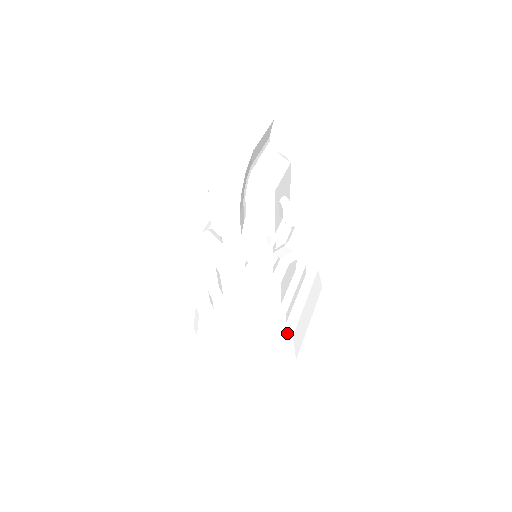
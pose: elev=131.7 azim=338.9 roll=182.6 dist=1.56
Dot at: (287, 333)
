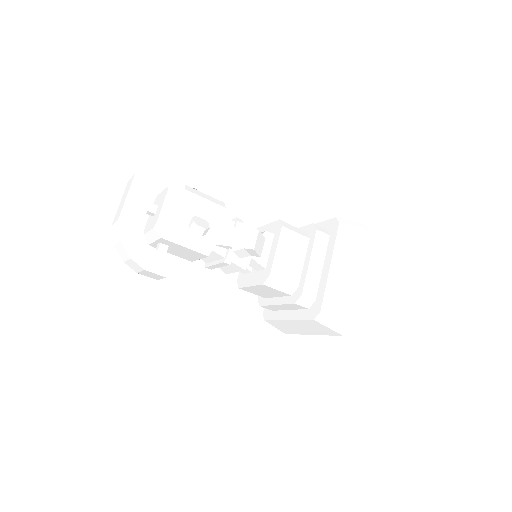
Dot at: (316, 311)
